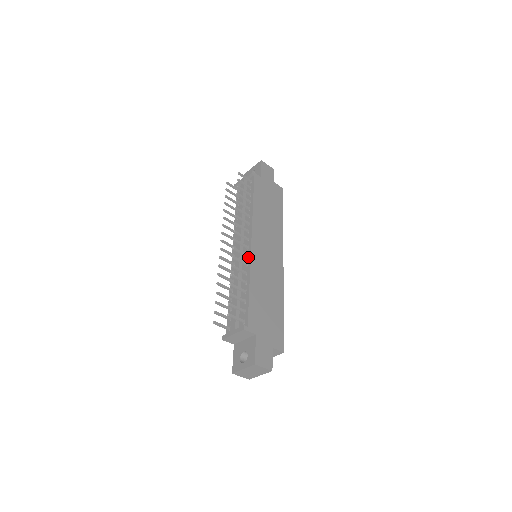
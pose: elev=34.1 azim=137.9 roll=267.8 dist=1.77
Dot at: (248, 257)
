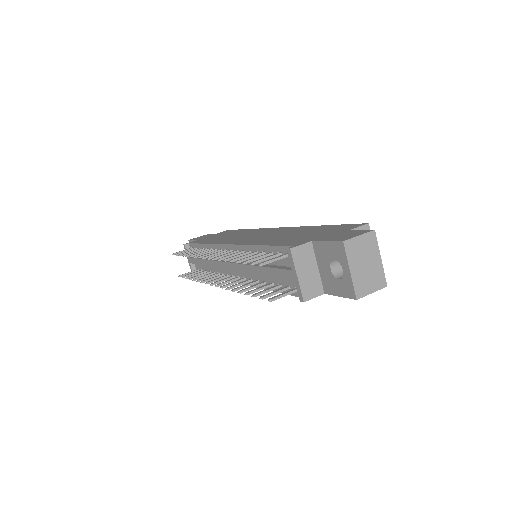
Dot at: (237, 250)
